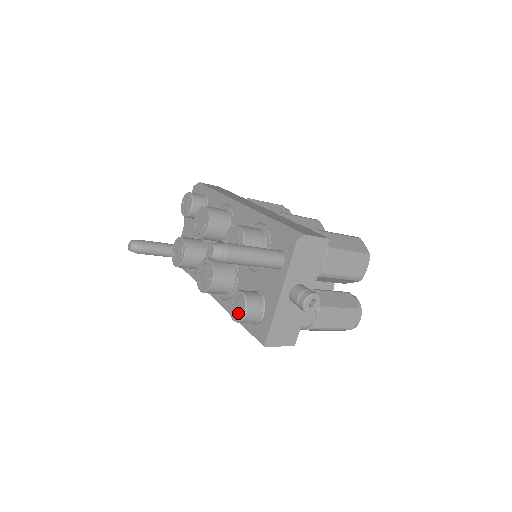
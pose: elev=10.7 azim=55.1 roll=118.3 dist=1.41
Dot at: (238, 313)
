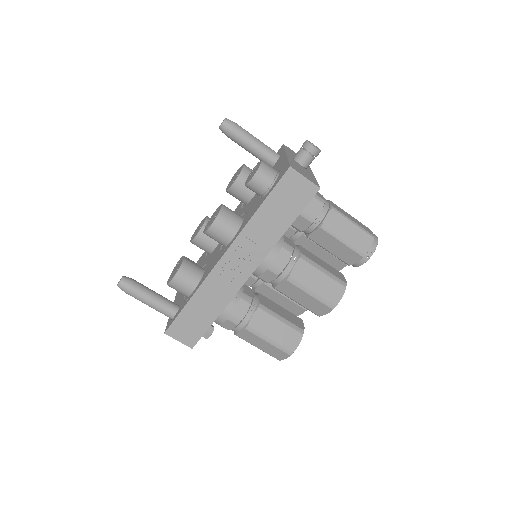
Dot at: (256, 170)
